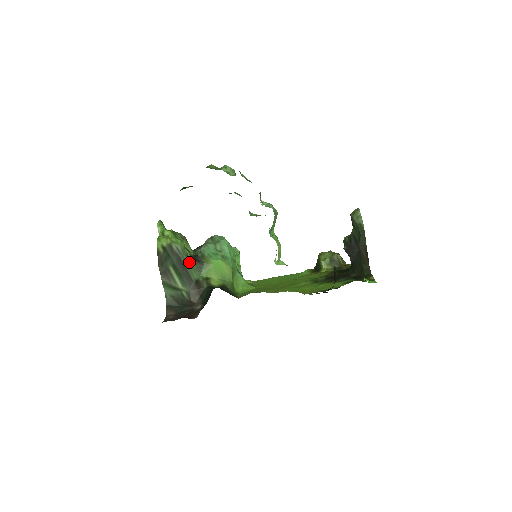
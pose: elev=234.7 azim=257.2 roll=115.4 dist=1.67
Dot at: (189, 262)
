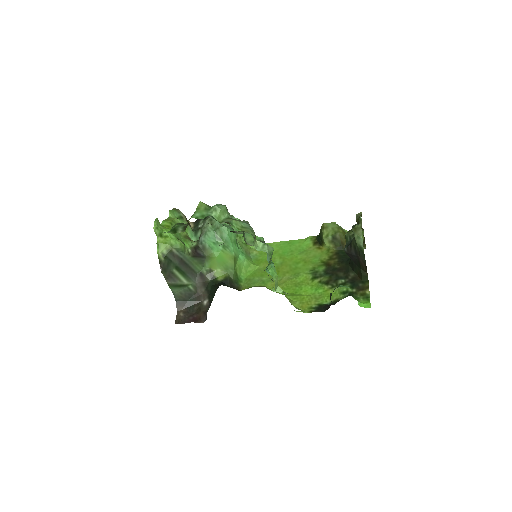
Dot at: (191, 259)
